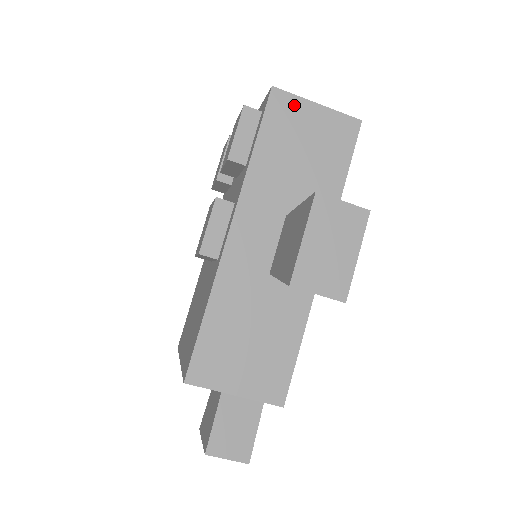
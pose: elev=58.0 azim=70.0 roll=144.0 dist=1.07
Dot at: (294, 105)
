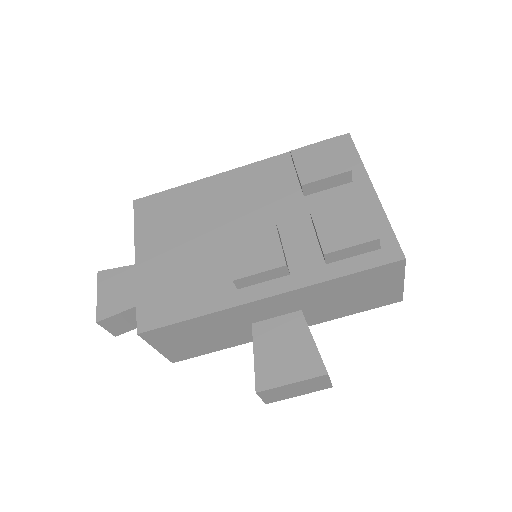
Dot at: (395, 274)
